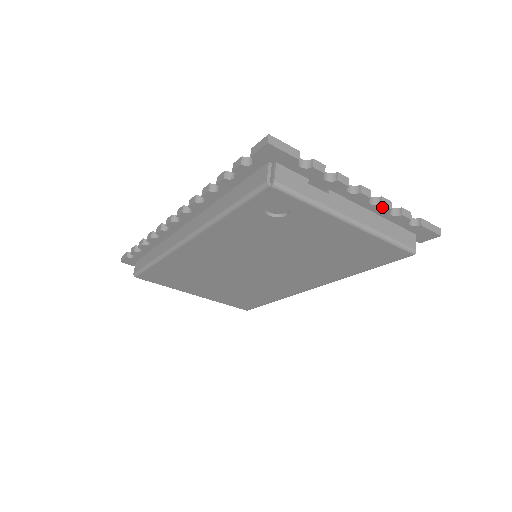
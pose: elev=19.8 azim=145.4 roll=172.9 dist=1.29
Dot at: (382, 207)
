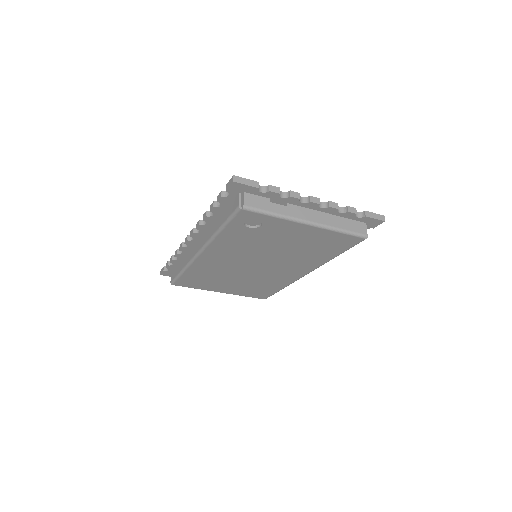
Dot at: (330, 208)
